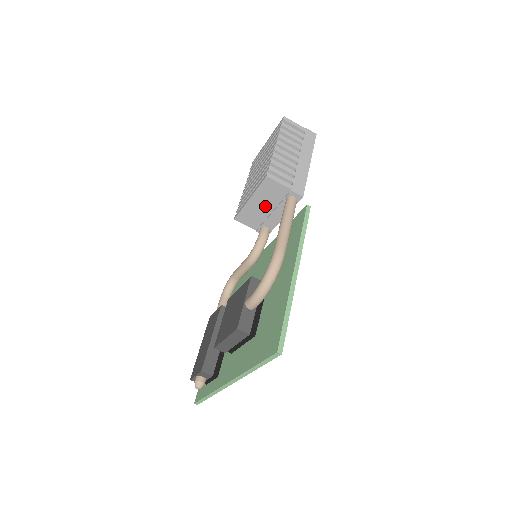
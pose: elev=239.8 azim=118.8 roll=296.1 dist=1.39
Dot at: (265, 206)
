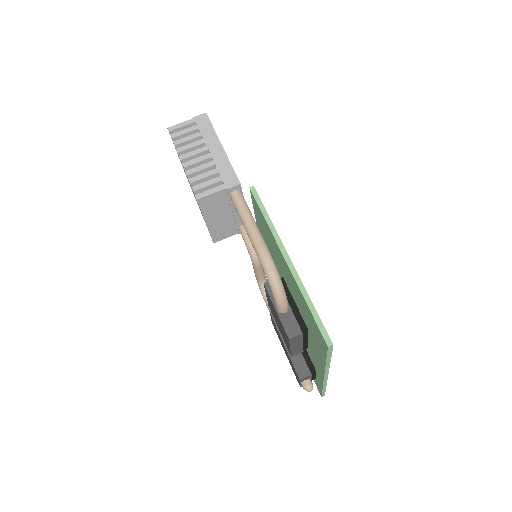
Dot at: (223, 215)
